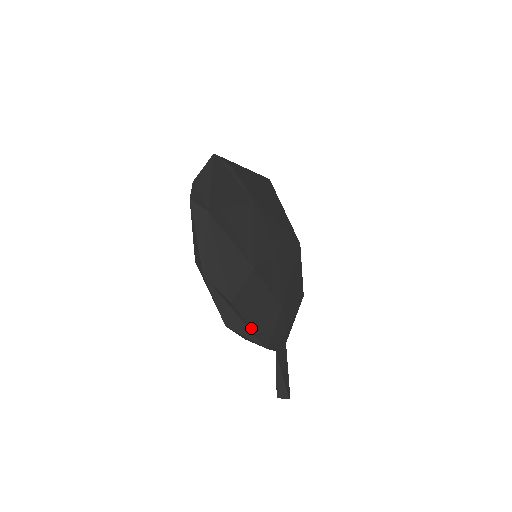
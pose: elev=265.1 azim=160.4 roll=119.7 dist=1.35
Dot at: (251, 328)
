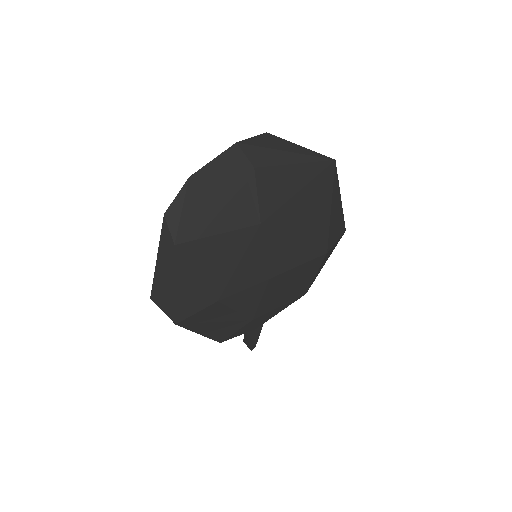
Dot at: (202, 334)
